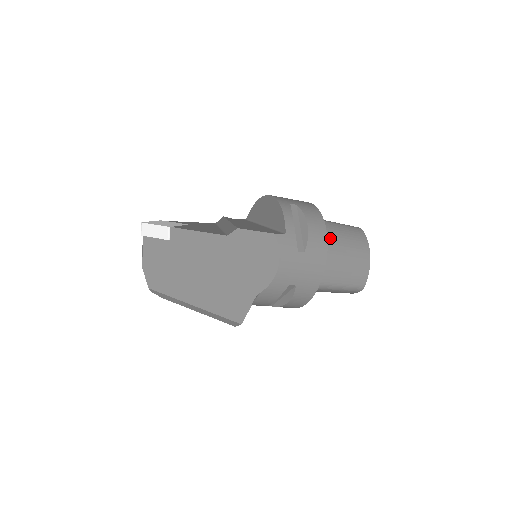
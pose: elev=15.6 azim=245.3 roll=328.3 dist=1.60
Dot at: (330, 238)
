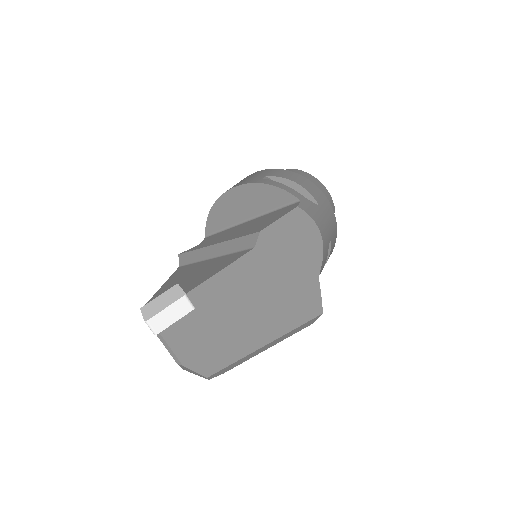
Dot at: occluded
